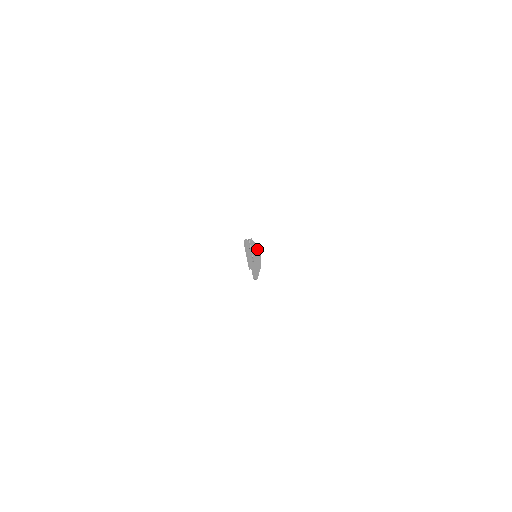
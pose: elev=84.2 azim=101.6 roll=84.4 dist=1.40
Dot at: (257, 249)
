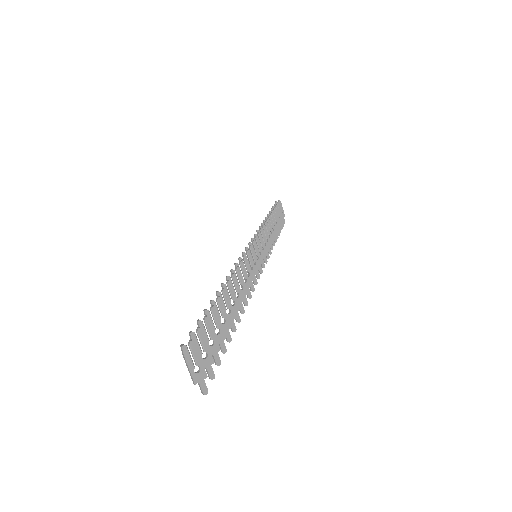
Dot at: (254, 251)
